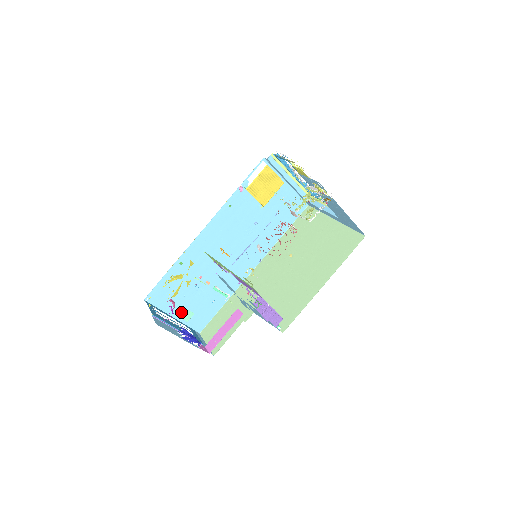
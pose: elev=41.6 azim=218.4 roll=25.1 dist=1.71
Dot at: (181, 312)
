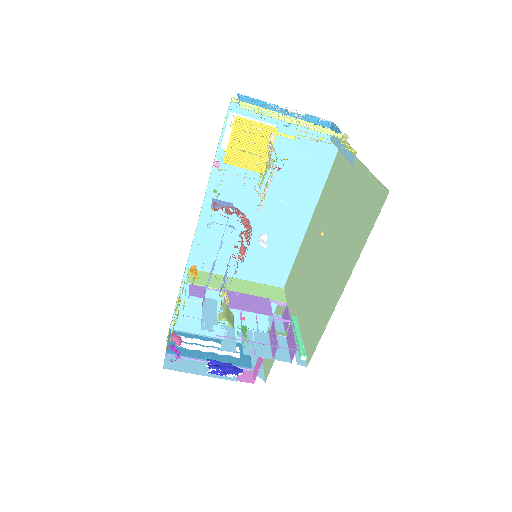
Dot at: (223, 329)
